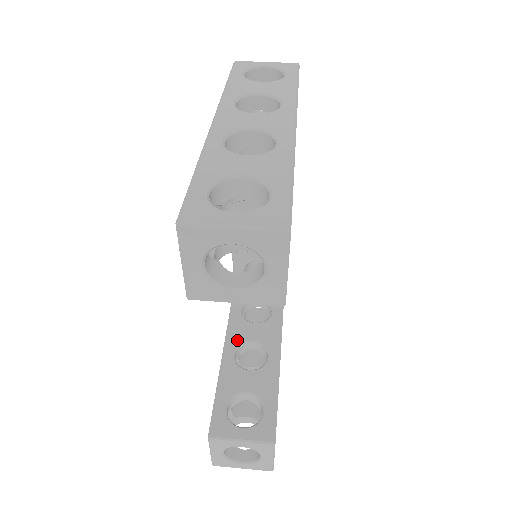
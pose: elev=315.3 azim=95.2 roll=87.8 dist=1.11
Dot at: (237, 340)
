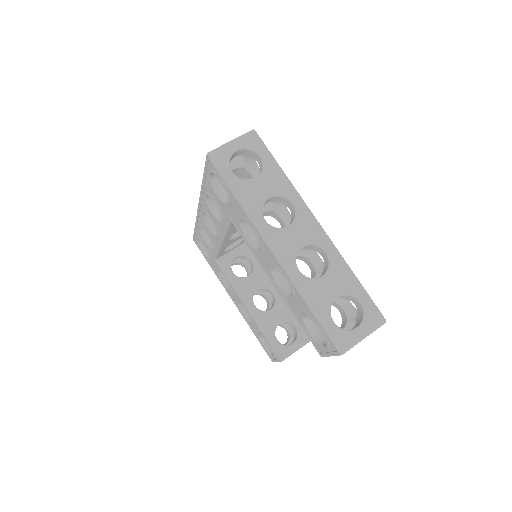
Dot at: (249, 296)
